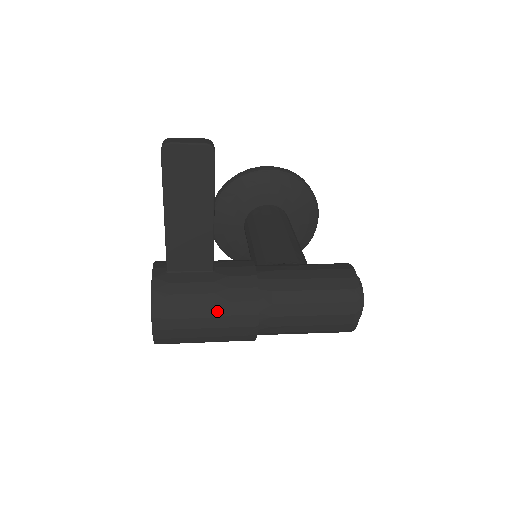
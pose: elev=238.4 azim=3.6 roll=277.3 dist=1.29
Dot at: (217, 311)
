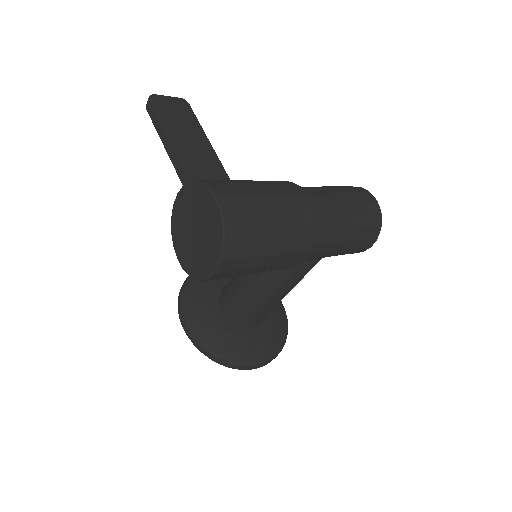
Dot at: (264, 185)
